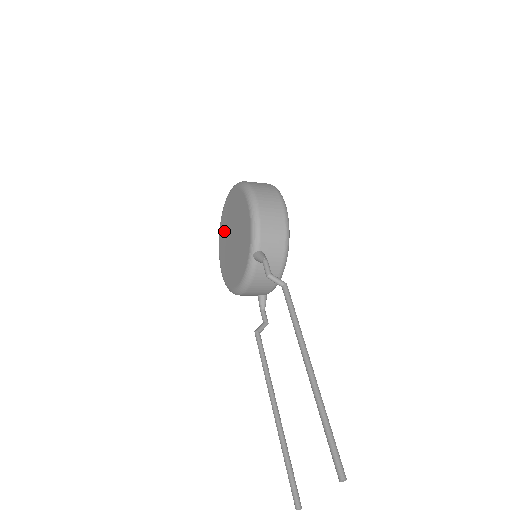
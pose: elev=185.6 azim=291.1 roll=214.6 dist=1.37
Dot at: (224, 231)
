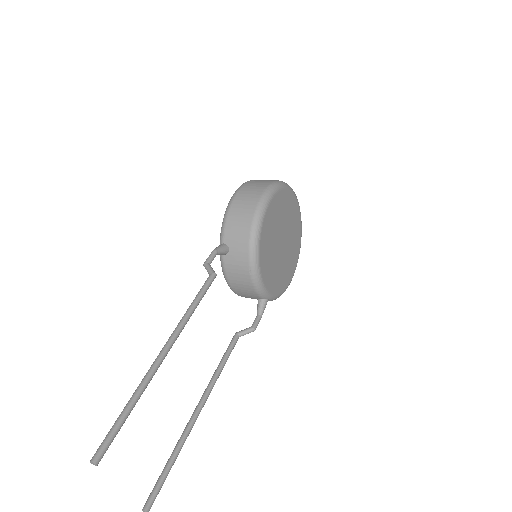
Dot at: occluded
